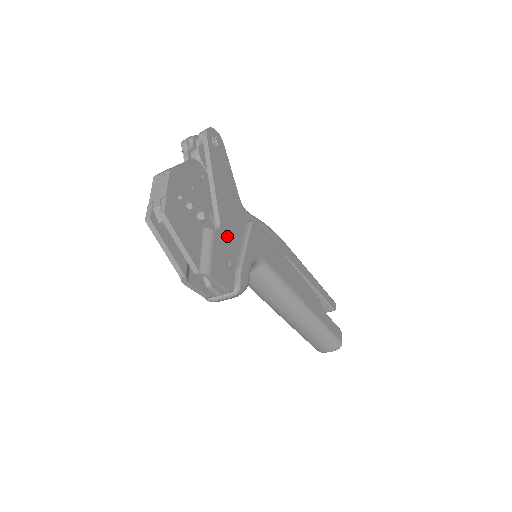
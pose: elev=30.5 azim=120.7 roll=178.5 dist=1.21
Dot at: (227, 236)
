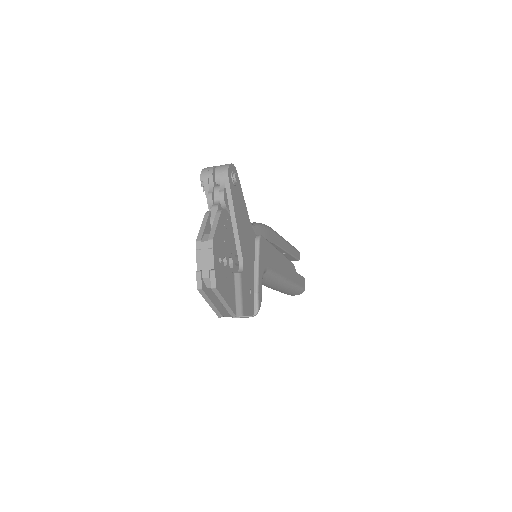
Dot at: (247, 268)
